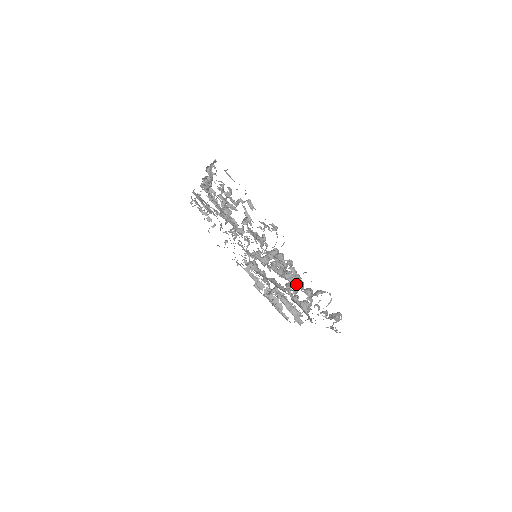
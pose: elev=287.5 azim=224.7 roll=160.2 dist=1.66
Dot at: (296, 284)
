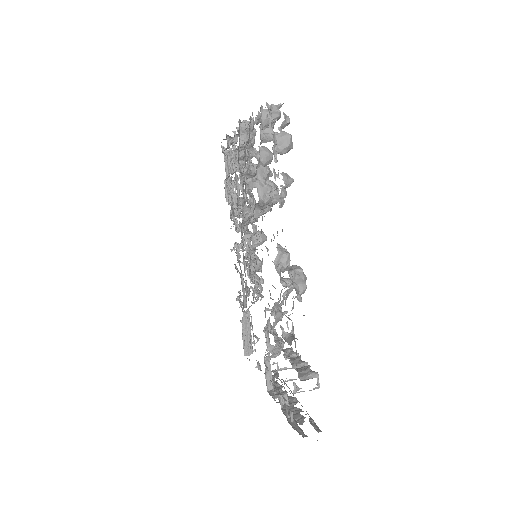
Dot at: occluded
